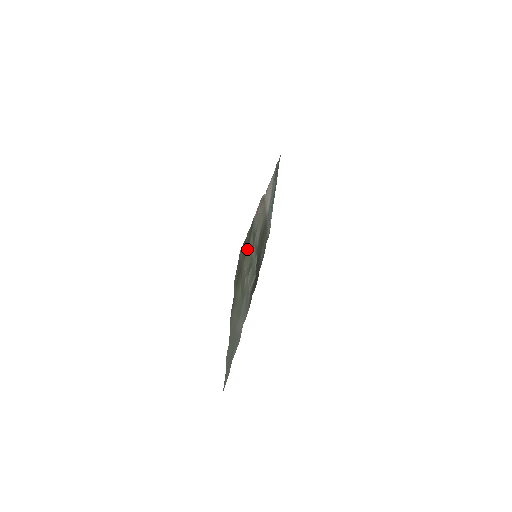
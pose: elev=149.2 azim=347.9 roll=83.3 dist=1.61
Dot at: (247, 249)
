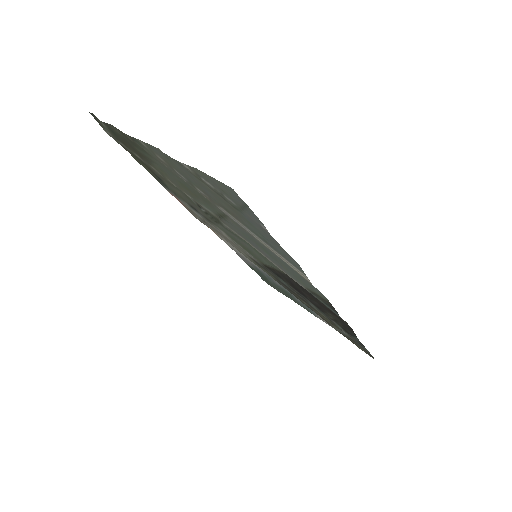
Dot at: (158, 176)
